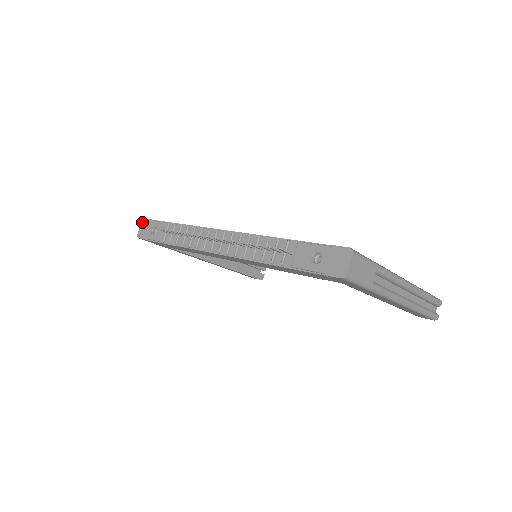
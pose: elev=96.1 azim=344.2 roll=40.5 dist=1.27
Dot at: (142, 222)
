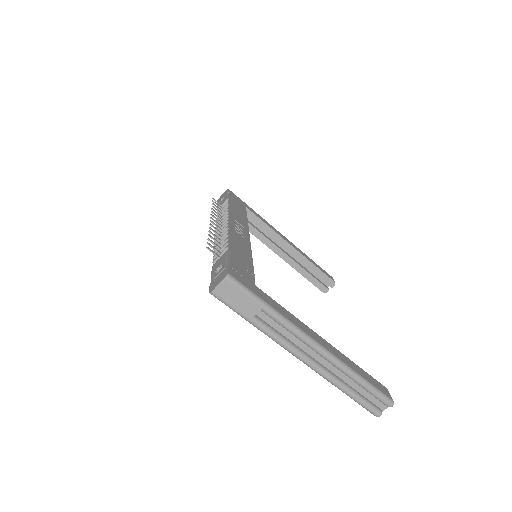
Dot at: occluded
